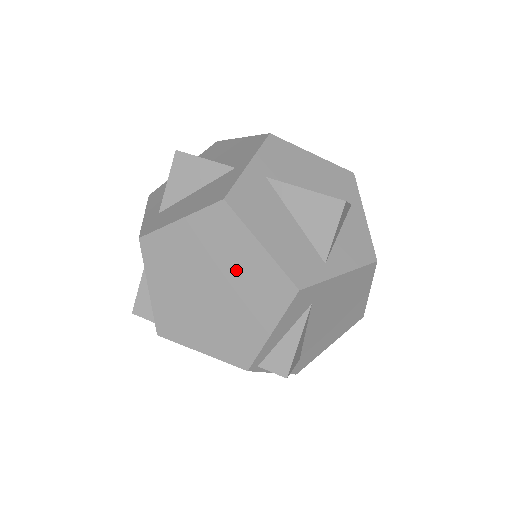
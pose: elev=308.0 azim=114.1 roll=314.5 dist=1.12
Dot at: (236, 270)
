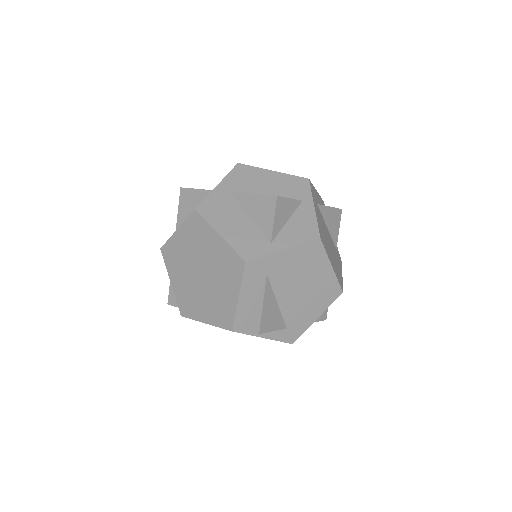
Dot at: (211, 257)
